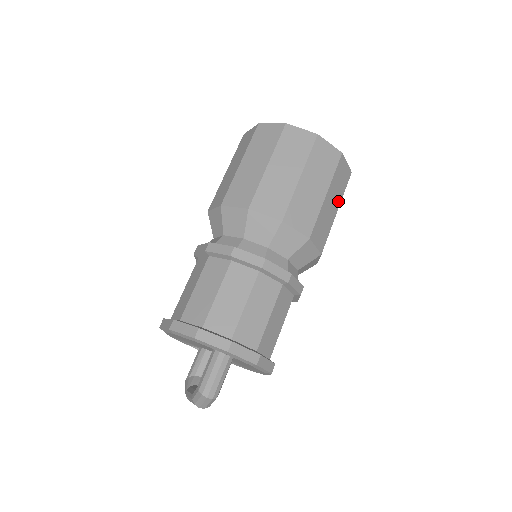
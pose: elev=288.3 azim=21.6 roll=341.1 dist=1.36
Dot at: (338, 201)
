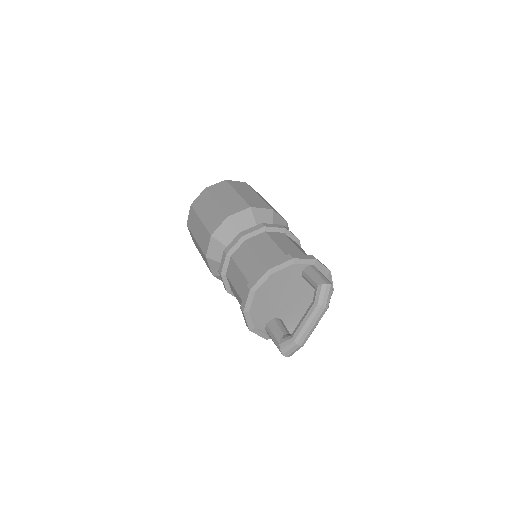
Dot at: occluded
